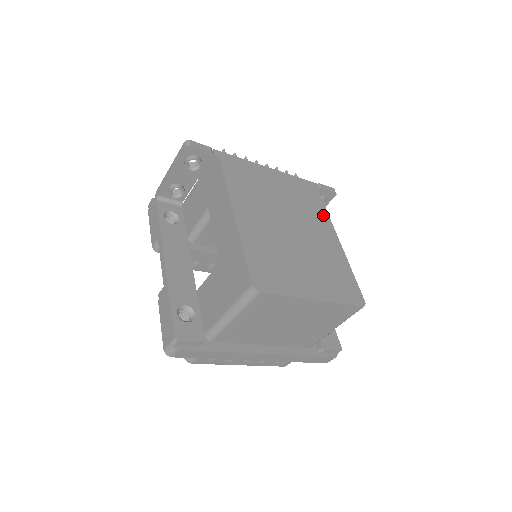
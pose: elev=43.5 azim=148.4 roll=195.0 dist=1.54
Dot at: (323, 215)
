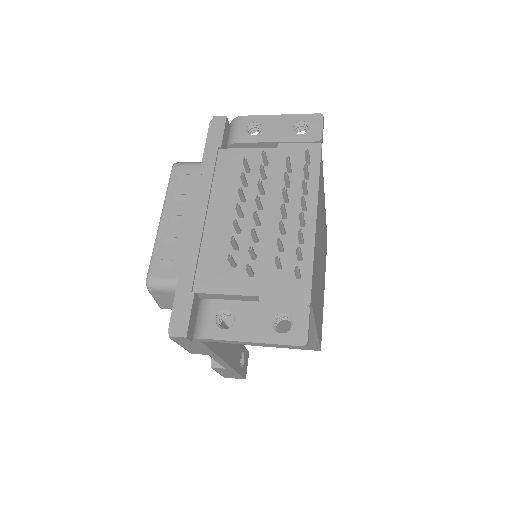
Dot at: (323, 192)
